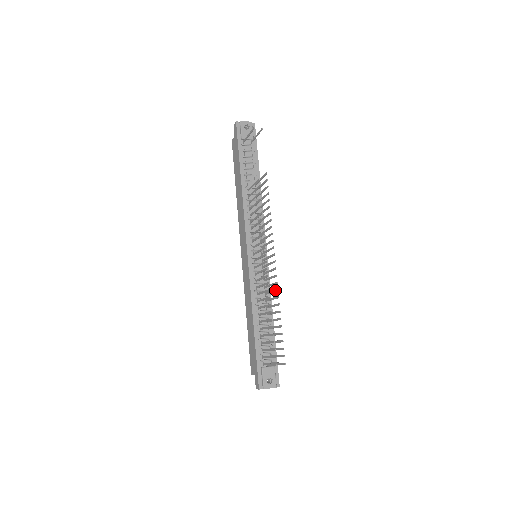
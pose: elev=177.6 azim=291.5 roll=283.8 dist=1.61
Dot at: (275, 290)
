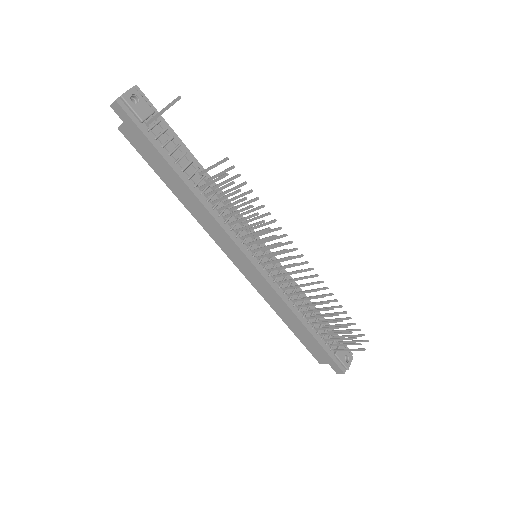
Dot at: (317, 283)
